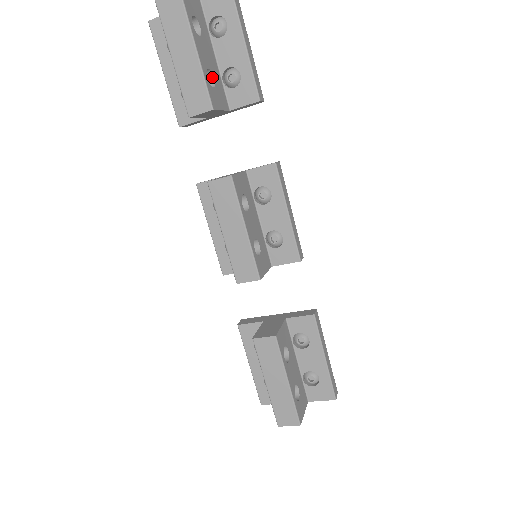
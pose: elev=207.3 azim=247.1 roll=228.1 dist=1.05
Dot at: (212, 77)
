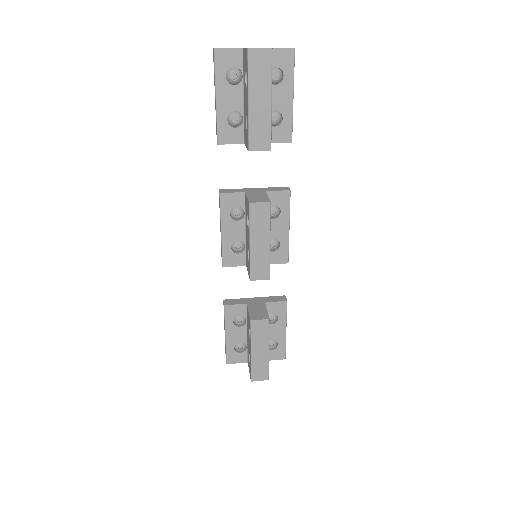
Dot at: occluded
